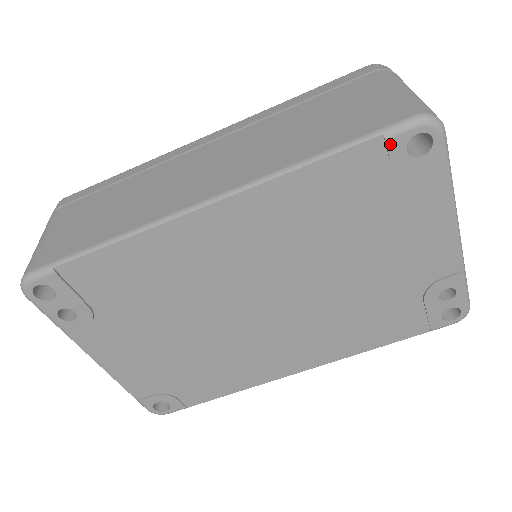
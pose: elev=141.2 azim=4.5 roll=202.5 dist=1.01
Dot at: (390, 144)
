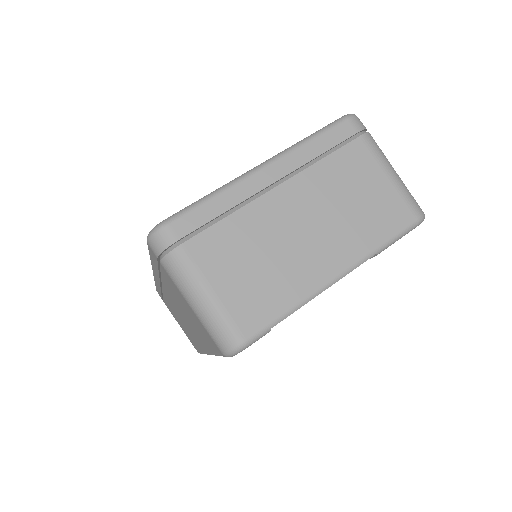
Dot at: occluded
